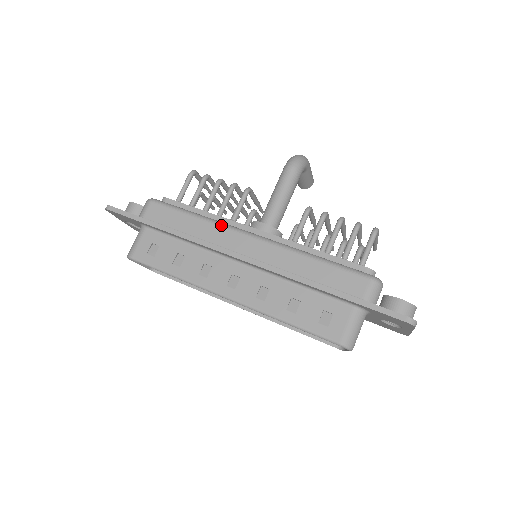
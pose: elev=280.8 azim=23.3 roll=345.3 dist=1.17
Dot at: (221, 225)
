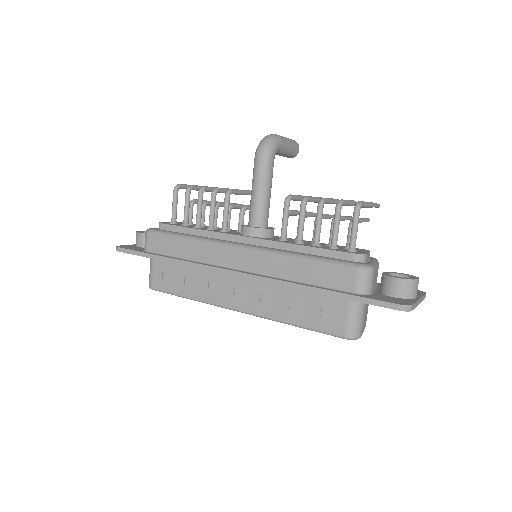
Dot at: (210, 243)
